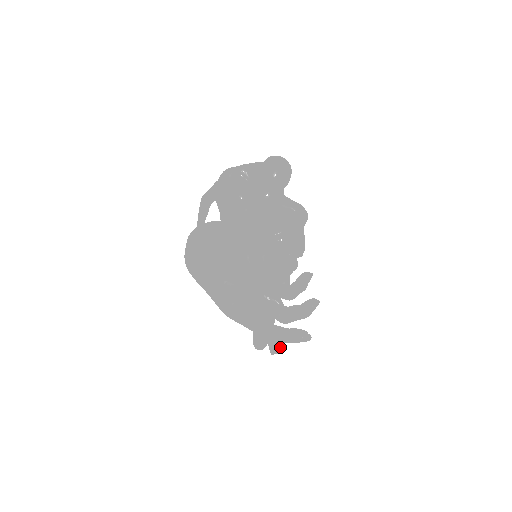
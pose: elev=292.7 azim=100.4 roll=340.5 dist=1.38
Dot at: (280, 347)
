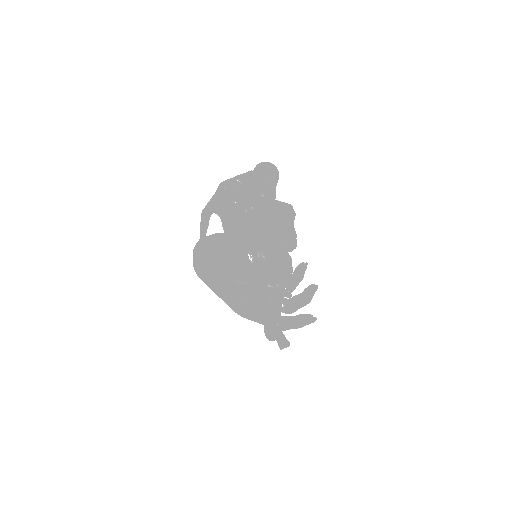
Dot at: (287, 341)
